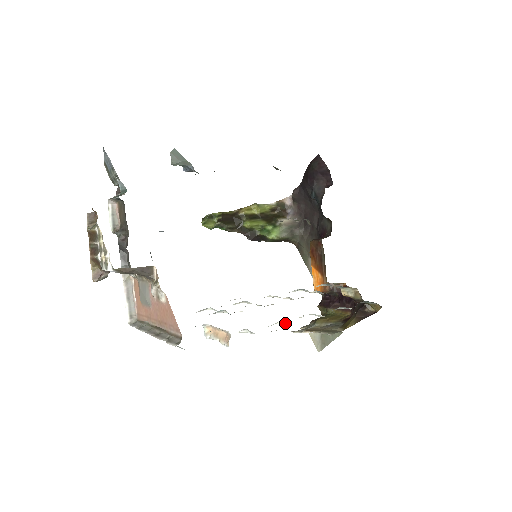
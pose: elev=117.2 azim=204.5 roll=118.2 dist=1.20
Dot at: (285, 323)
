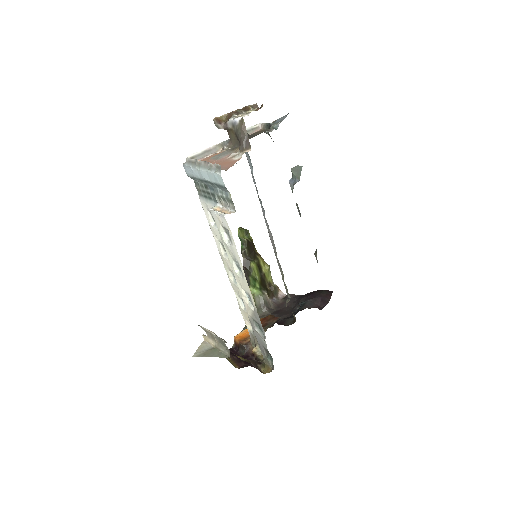
Dot at: (240, 275)
